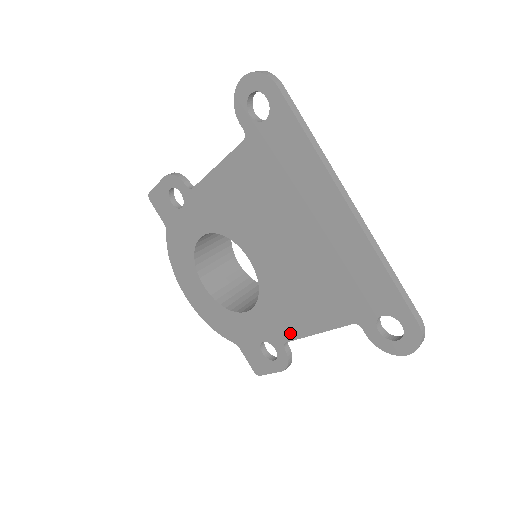
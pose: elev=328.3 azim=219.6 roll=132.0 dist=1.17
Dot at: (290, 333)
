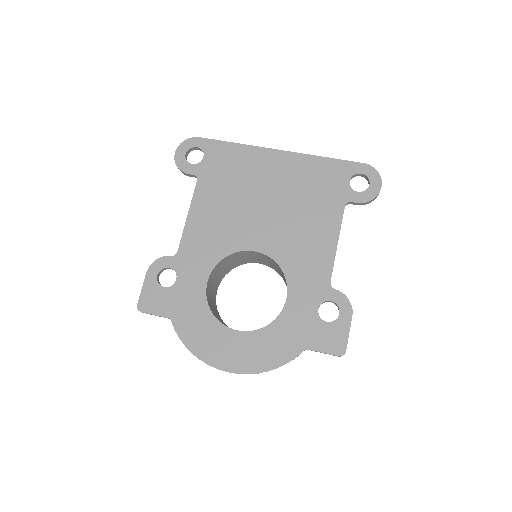
Dot at: (325, 269)
